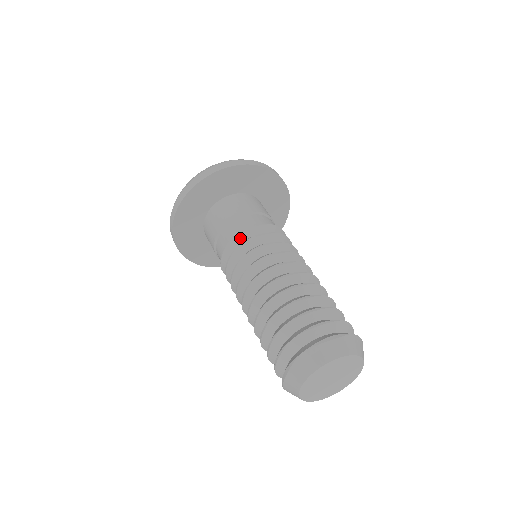
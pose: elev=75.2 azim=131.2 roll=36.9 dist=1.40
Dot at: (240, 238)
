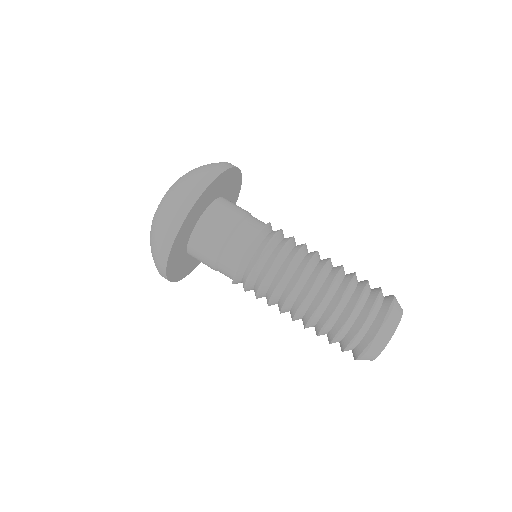
Dot at: (251, 252)
